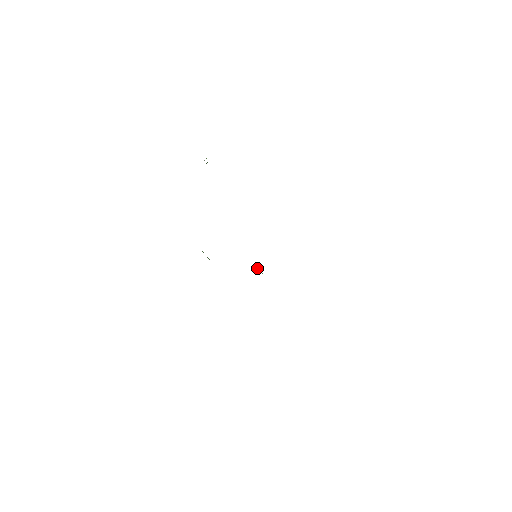
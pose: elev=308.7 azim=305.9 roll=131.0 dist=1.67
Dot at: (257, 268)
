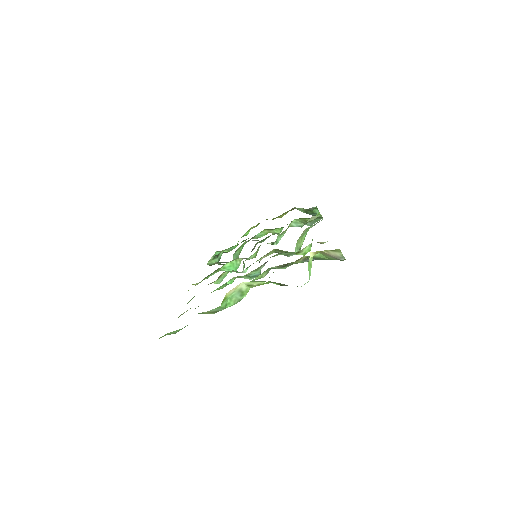
Dot at: occluded
